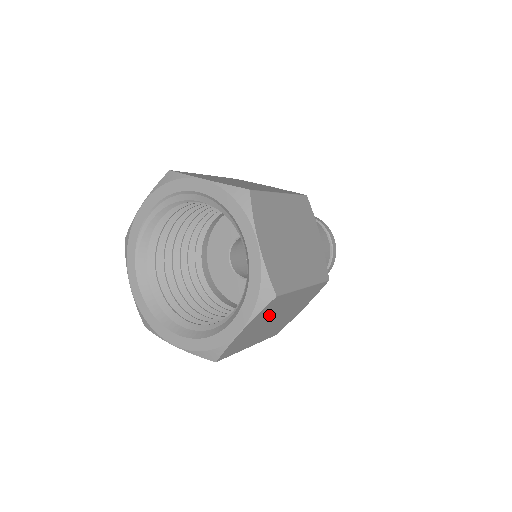
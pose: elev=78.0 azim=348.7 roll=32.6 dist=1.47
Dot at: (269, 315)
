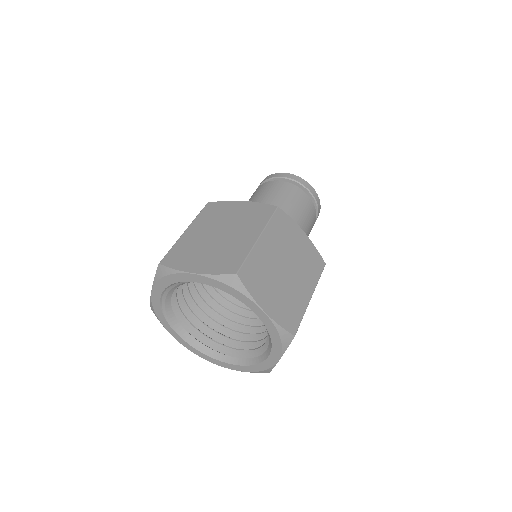
Dot at: occluded
